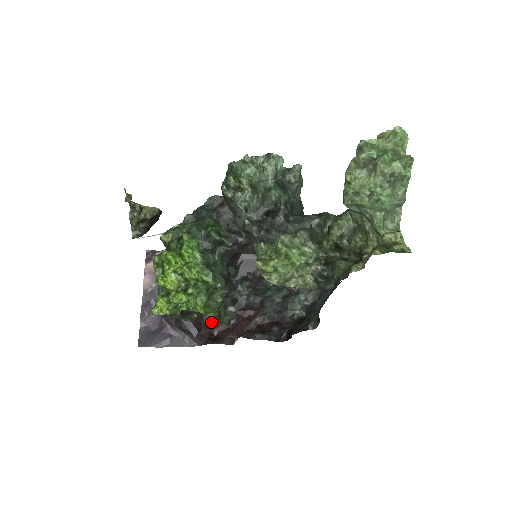
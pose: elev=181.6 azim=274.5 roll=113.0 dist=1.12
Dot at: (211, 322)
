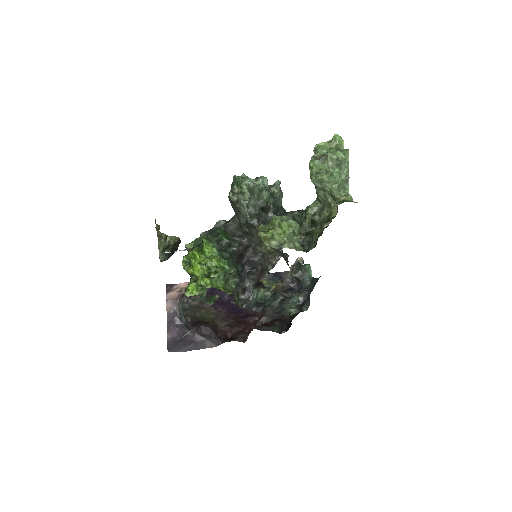
Dot at: (225, 328)
